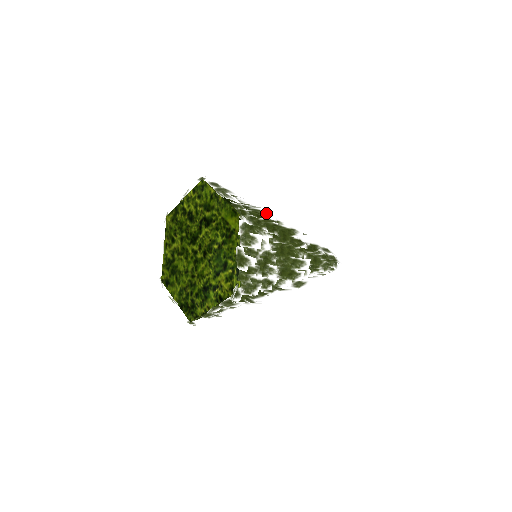
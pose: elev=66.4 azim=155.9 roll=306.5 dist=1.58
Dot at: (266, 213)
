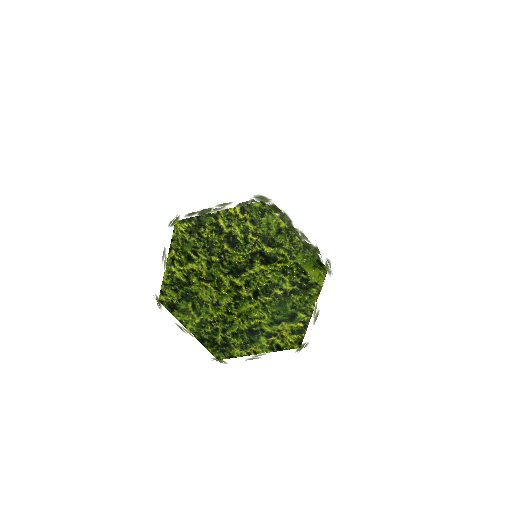
Dot at: (297, 225)
